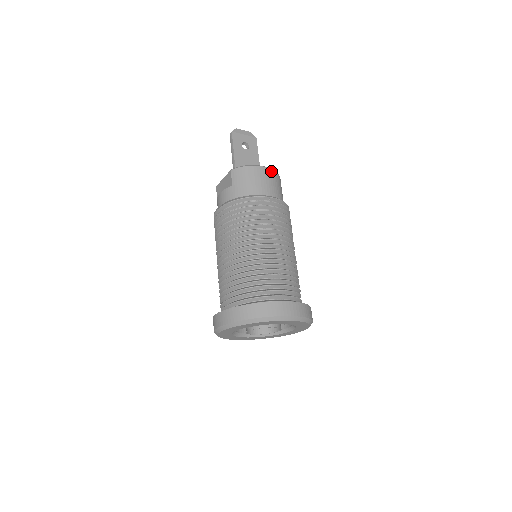
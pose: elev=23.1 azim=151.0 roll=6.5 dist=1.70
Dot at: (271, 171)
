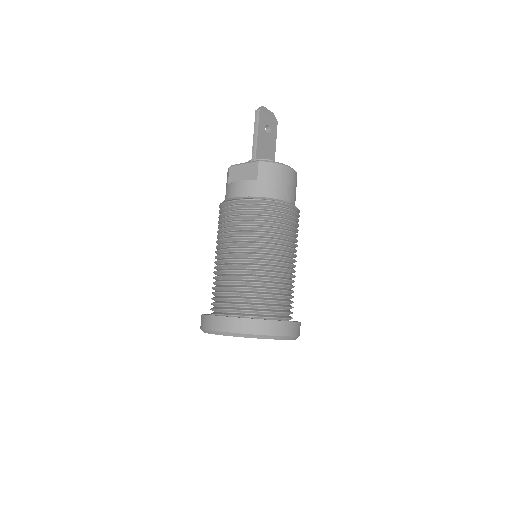
Dot at: (295, 174)
